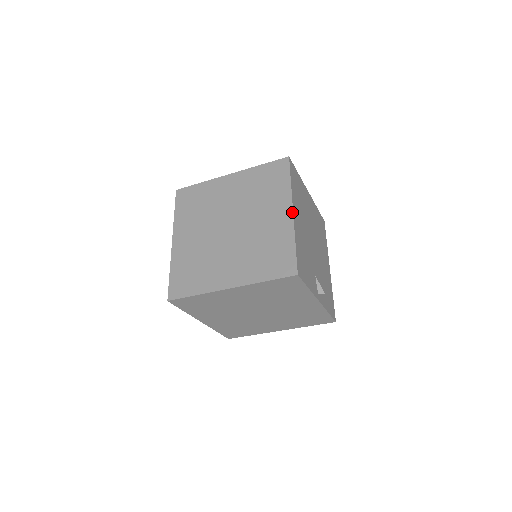
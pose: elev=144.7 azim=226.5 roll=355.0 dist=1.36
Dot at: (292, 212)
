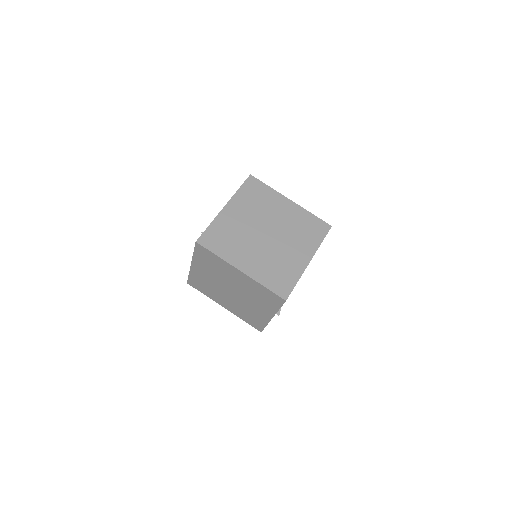
Dot at: (309, 261)
